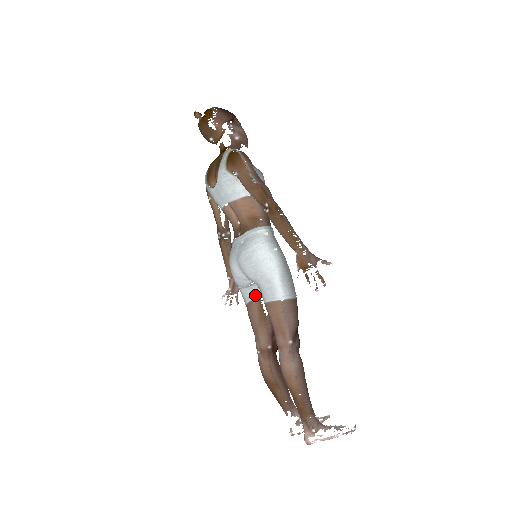
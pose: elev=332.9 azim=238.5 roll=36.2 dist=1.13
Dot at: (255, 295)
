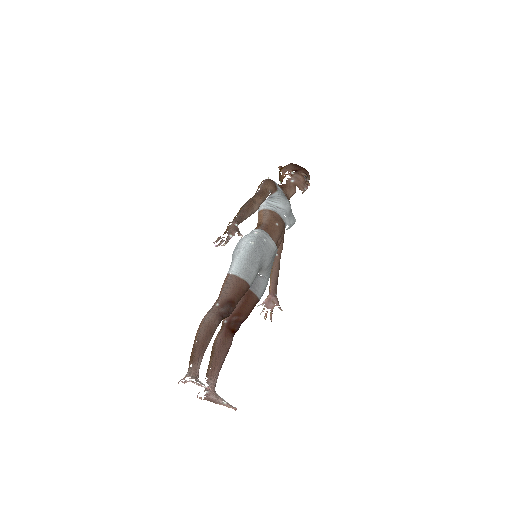
Dot at: occluded
